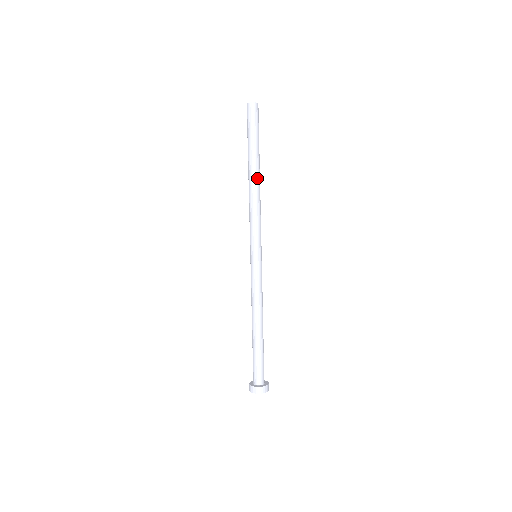
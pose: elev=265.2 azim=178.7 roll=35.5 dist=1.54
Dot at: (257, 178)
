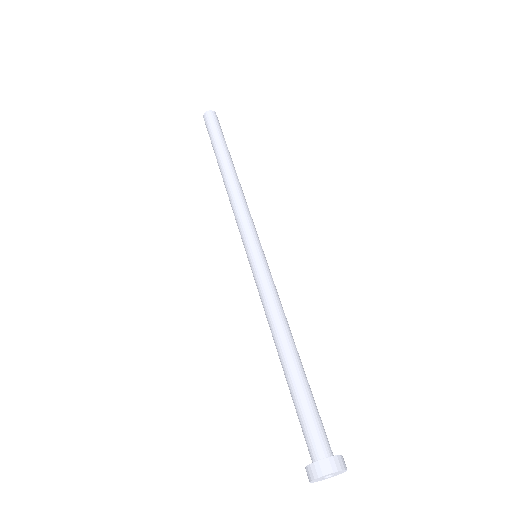
Dot at: (229, 170)
